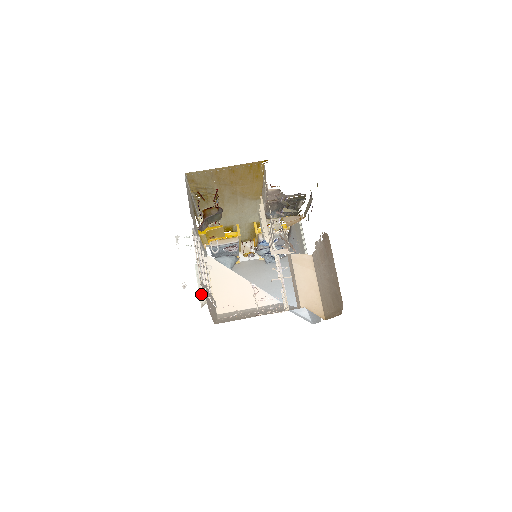
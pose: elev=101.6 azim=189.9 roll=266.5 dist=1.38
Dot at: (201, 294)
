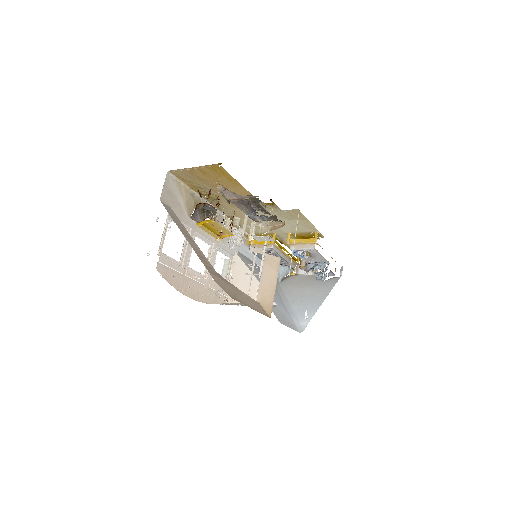
Dot at: occluded
